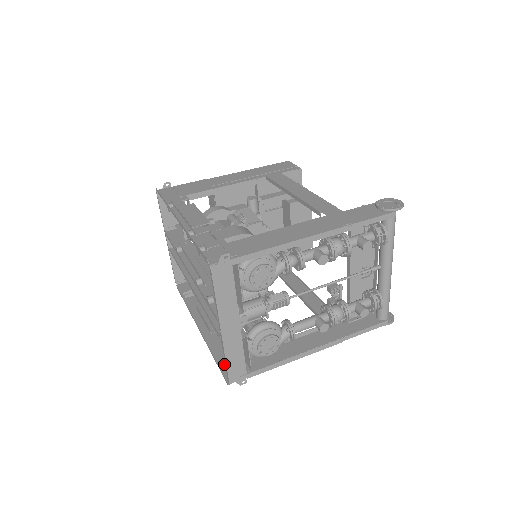
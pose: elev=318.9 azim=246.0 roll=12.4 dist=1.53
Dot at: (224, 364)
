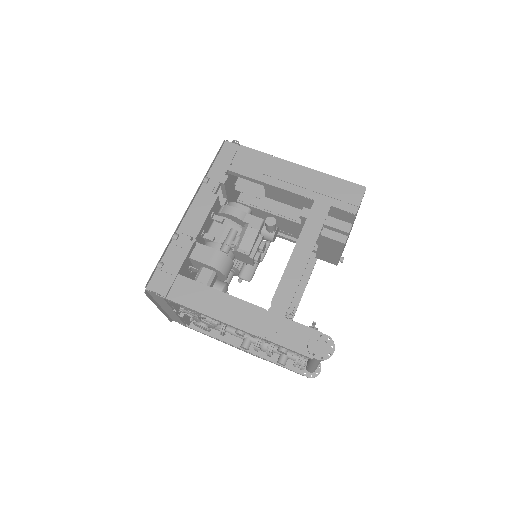
Dot at: occluded
